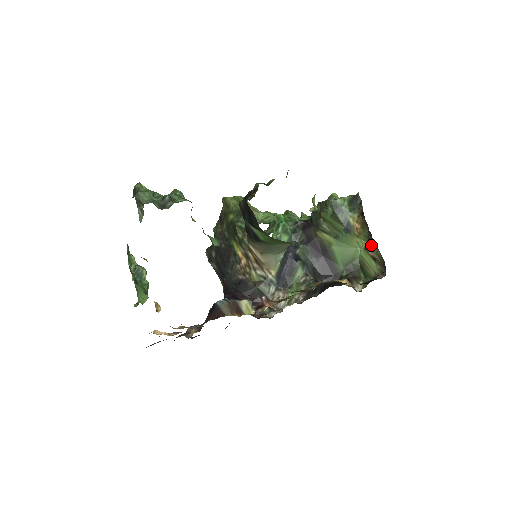
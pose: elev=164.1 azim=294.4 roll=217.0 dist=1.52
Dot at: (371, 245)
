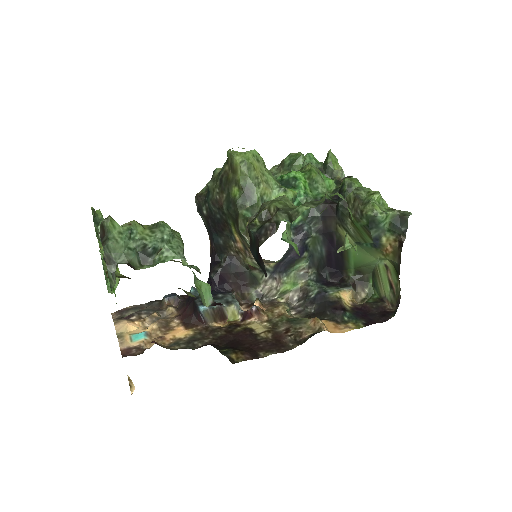
Dot at: (394, 272)
